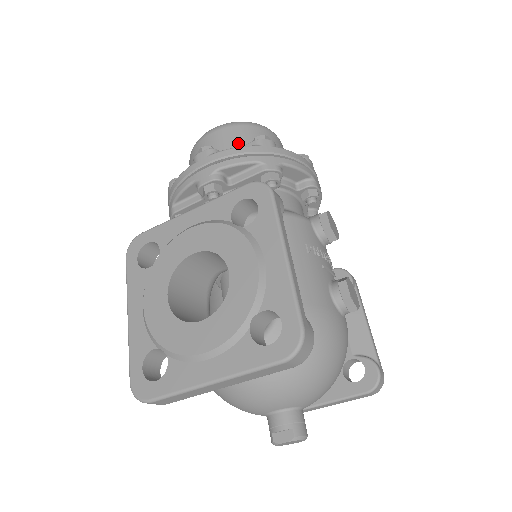
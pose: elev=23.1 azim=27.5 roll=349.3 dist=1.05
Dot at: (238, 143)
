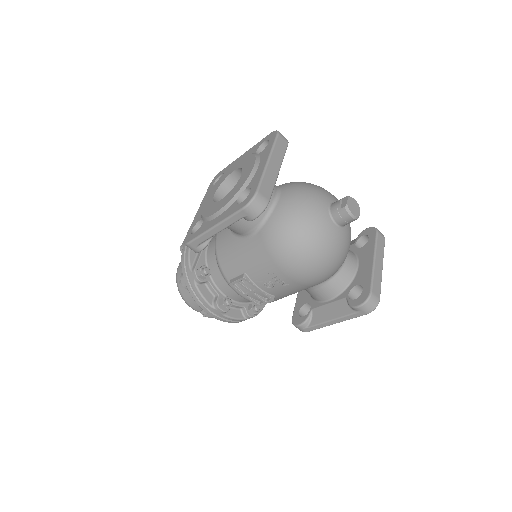
Dot at: occluded
